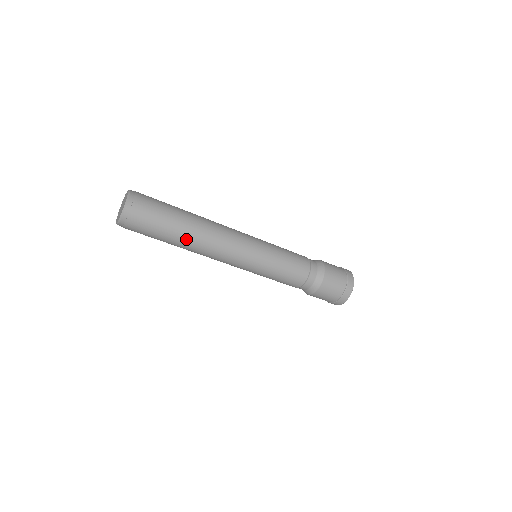
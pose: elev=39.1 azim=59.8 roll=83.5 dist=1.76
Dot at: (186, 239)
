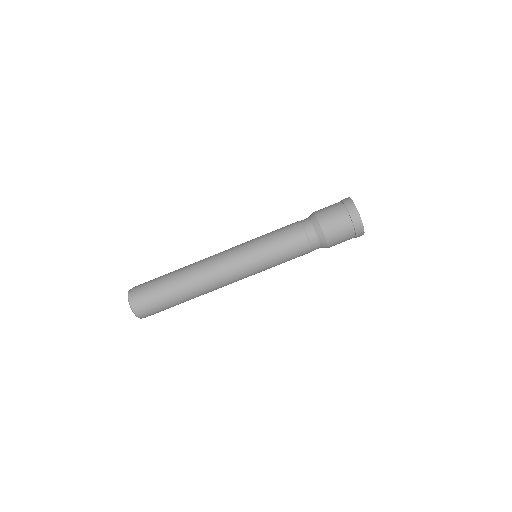
Dot at: (181, 270)
